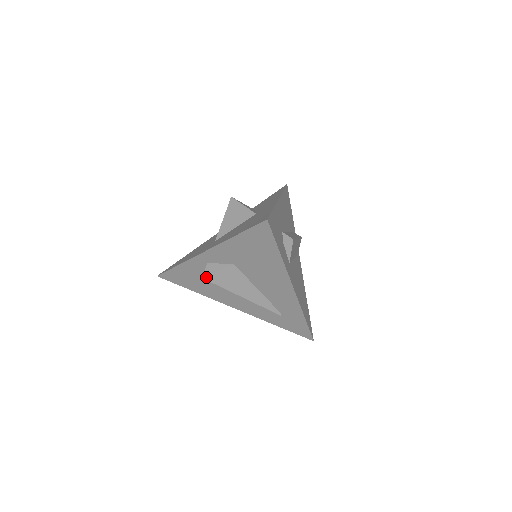
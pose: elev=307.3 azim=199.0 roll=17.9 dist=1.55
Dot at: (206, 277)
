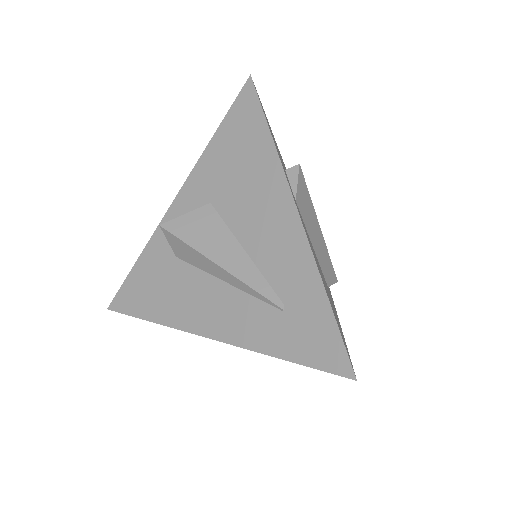
Dot at: (166, 224)
